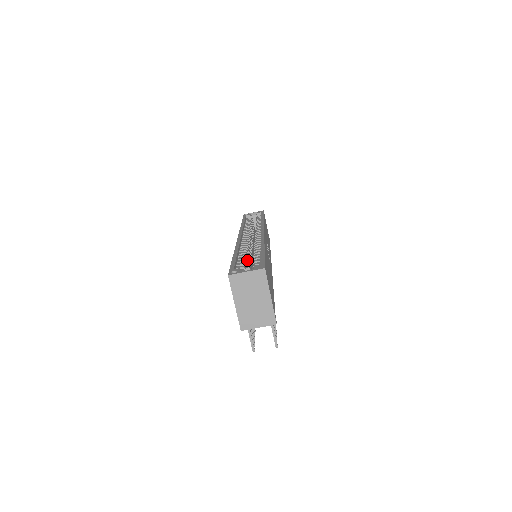
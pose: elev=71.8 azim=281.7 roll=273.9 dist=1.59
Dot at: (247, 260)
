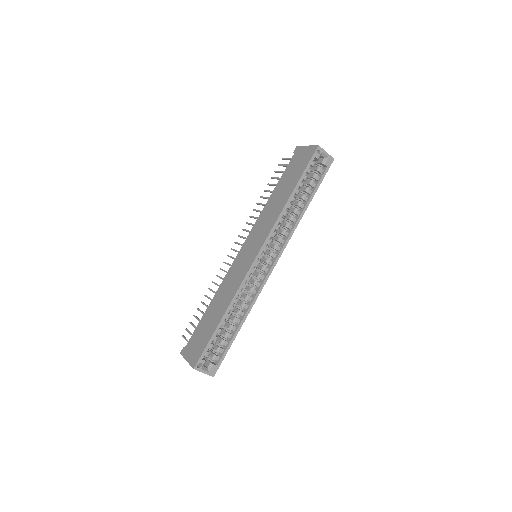
Dot at: occluded
